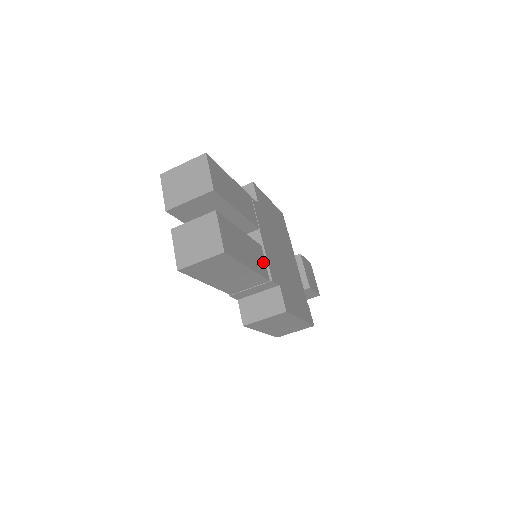
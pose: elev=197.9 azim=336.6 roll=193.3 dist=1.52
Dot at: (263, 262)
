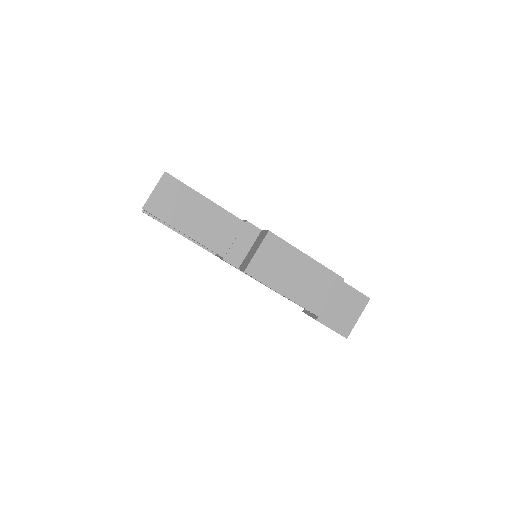
Dot at: occluded
